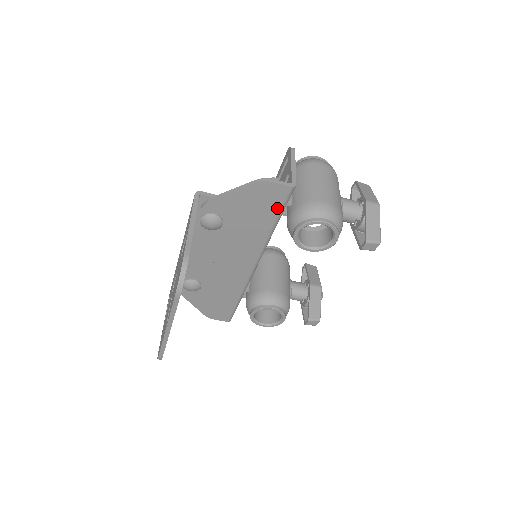
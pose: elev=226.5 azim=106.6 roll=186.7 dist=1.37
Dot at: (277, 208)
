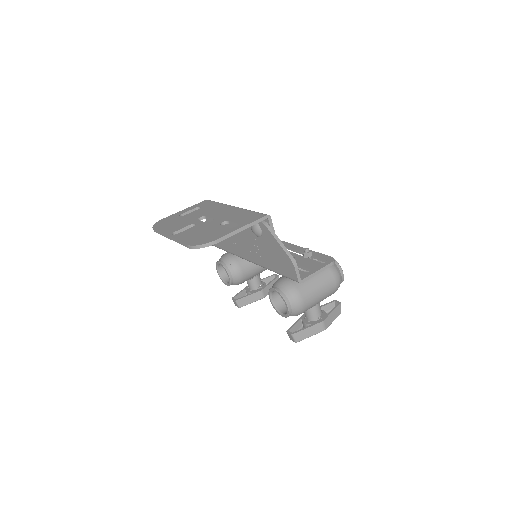
Dot at: (284, 273)
